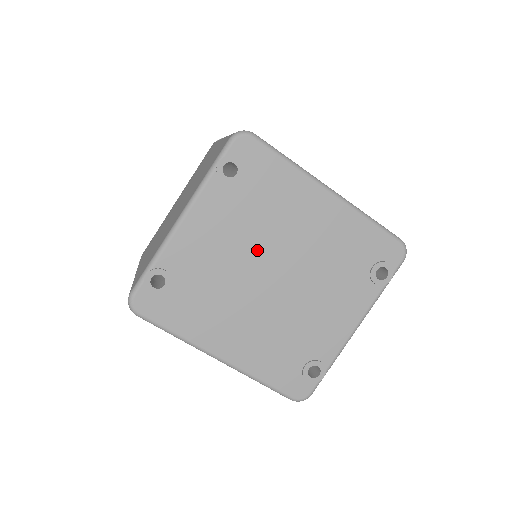
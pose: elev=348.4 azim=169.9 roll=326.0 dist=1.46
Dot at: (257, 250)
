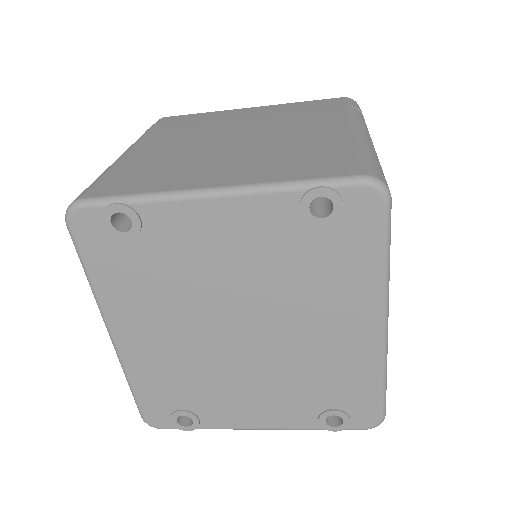
Dot at: (253, 297)
